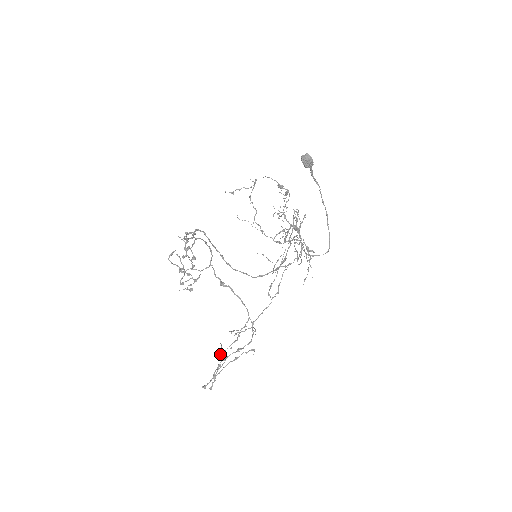
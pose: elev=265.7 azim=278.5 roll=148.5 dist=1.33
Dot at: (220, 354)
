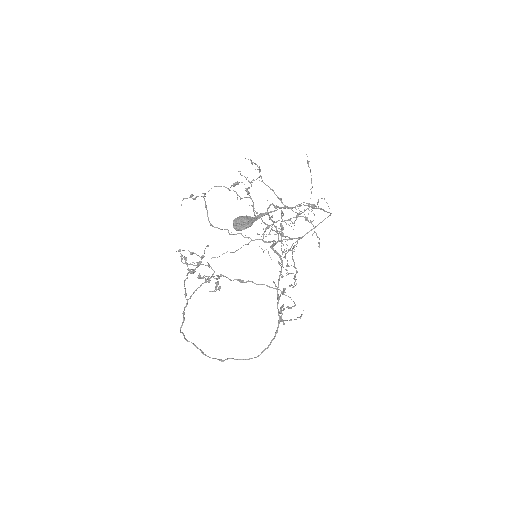
Dot at: occluded
